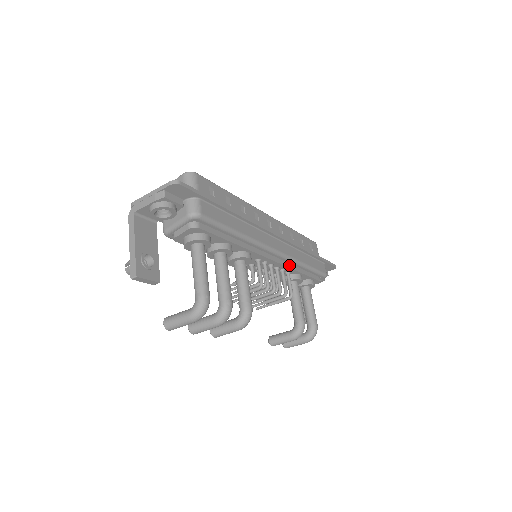
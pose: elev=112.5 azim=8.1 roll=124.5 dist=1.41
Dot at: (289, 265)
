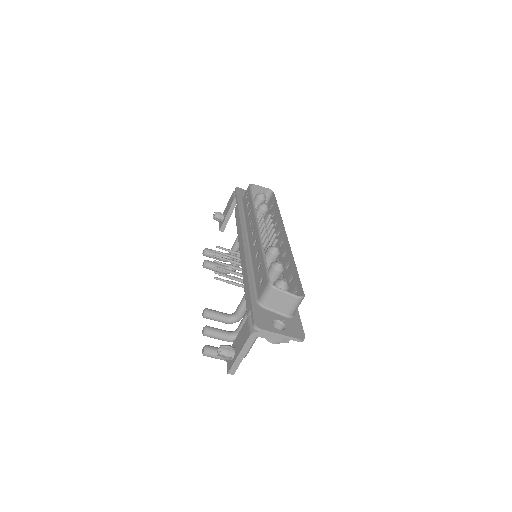
Dot at: occluded
